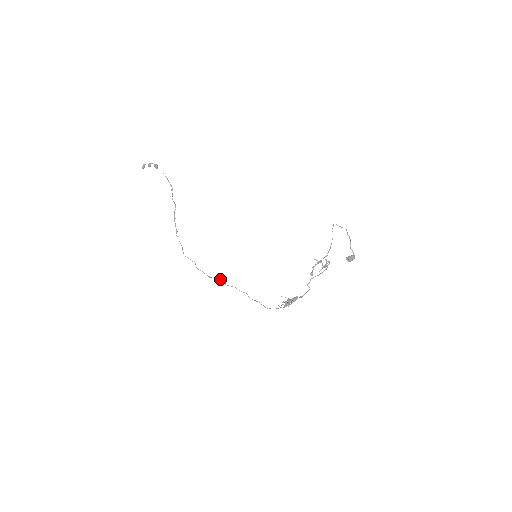
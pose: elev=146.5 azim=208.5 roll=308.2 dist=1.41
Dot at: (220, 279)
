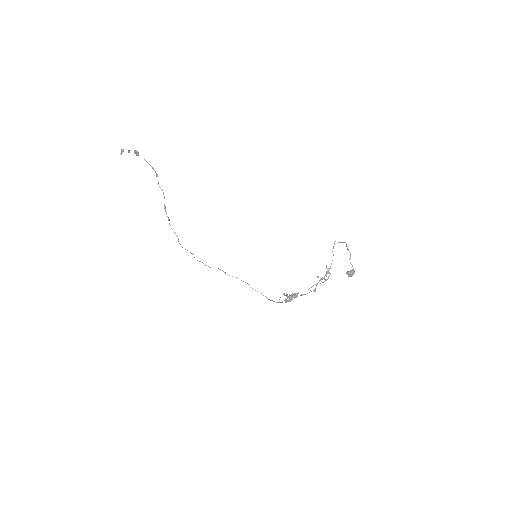
Dot at: (220, 269)
